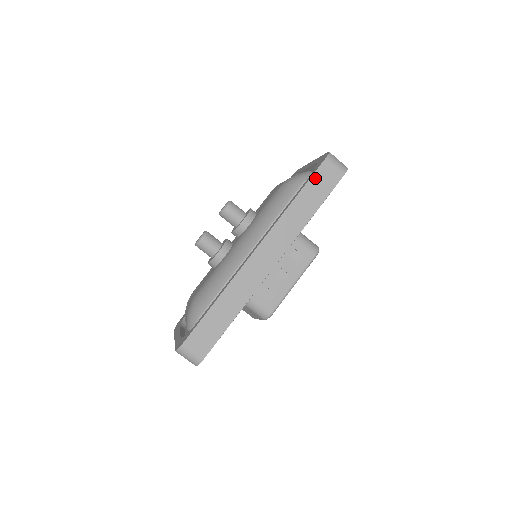
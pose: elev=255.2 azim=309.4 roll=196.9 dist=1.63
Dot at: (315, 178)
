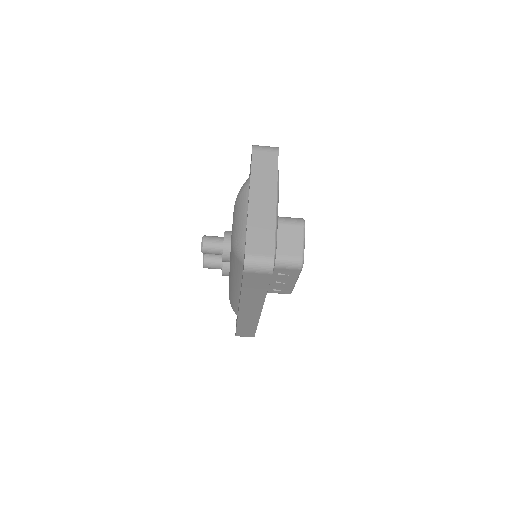
Dot at: (246, 281)
